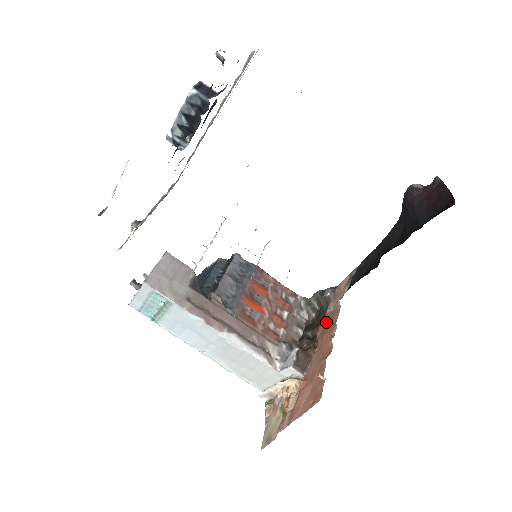
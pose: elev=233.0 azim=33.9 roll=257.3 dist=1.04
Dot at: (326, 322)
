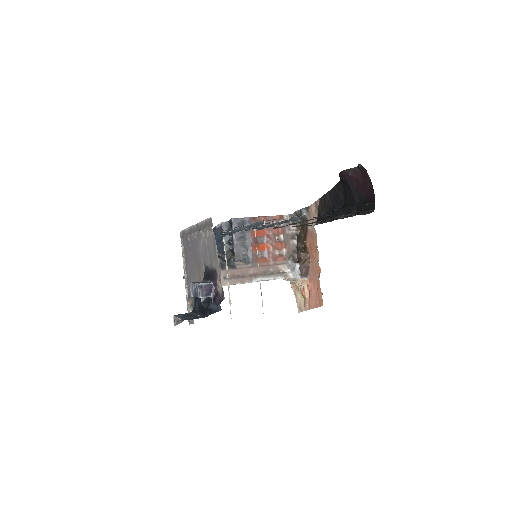
Dot at: (310, 239)
